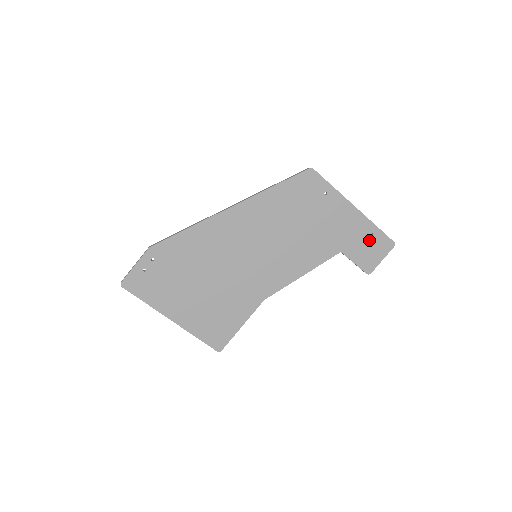
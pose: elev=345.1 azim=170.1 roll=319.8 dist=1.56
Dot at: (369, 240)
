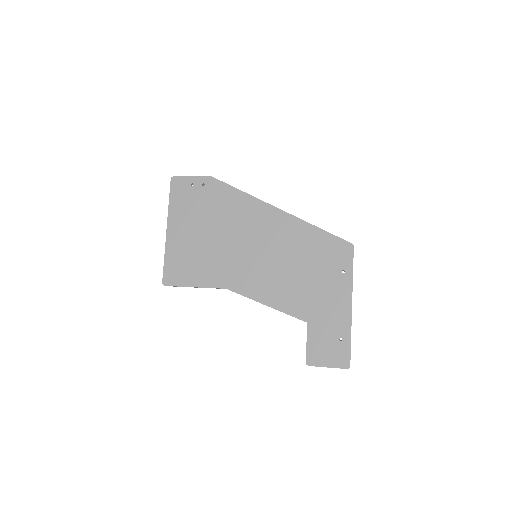
Dot at: (335, 340)
